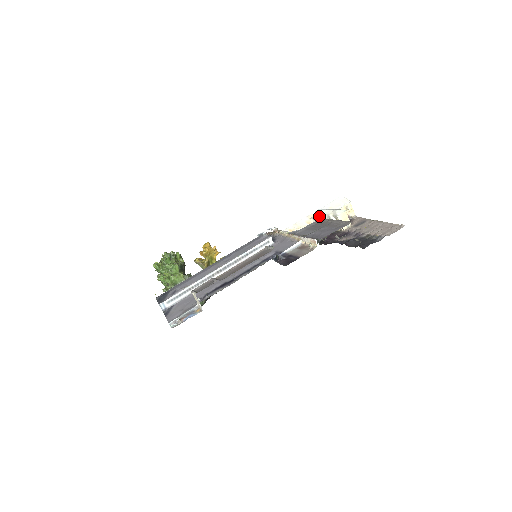
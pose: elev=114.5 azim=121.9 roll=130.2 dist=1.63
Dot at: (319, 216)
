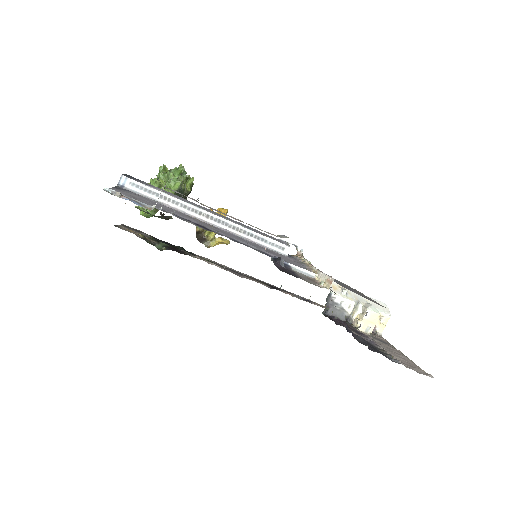
Dot at: (350, 293)
